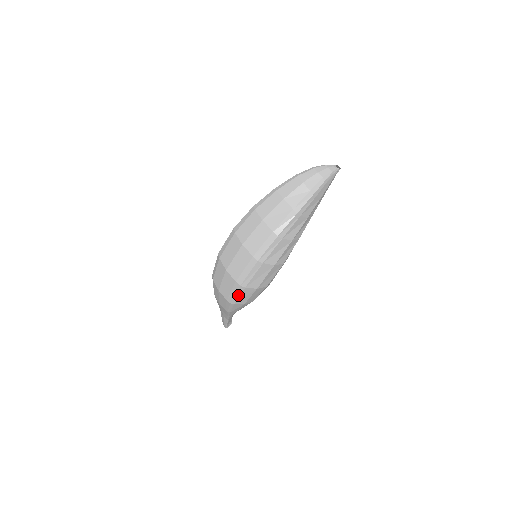
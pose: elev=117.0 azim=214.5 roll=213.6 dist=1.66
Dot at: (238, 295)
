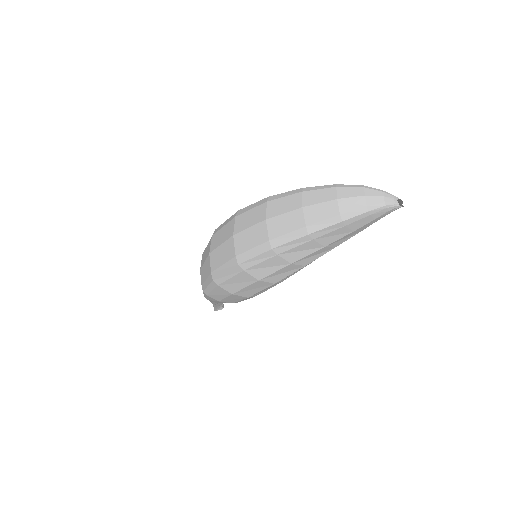
Dot at: (211, 288)
